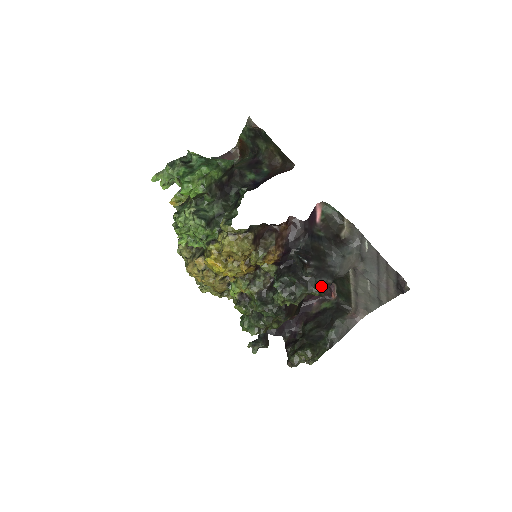
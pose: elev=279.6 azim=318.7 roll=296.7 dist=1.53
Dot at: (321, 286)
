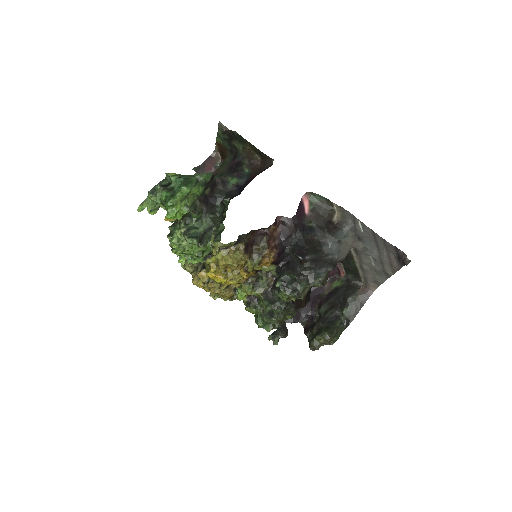
Dot at: (322, 277)
